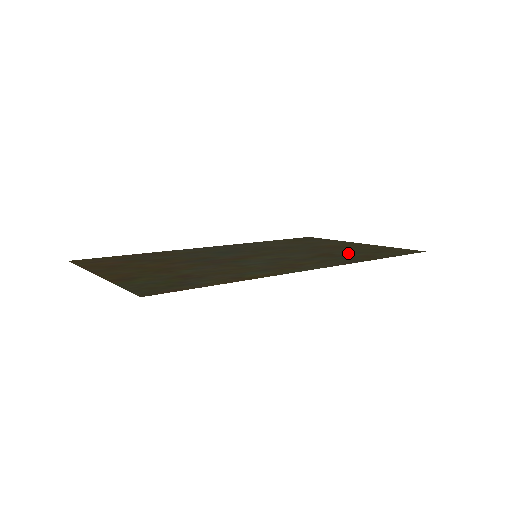
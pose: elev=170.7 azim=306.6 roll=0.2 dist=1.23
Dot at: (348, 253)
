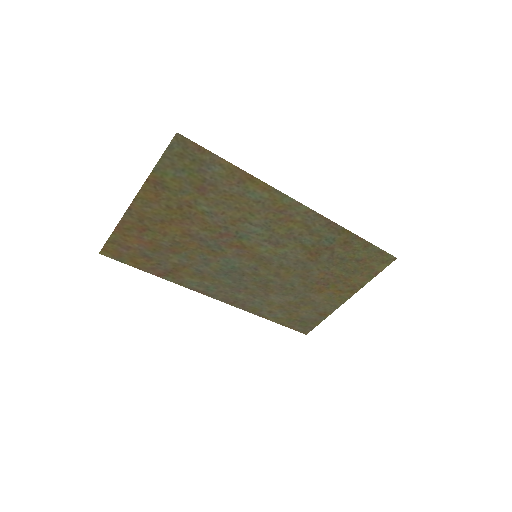
Dot at: (332, 257)
